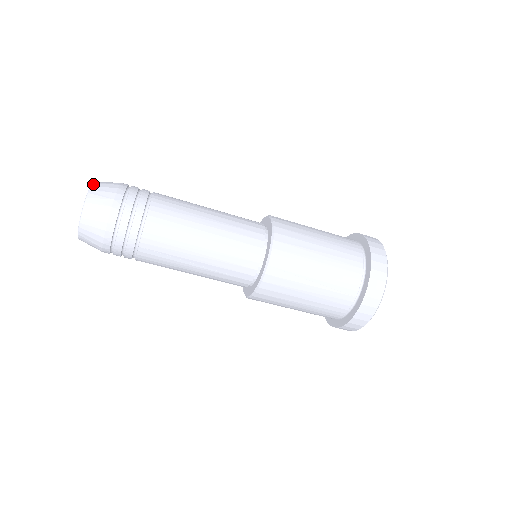
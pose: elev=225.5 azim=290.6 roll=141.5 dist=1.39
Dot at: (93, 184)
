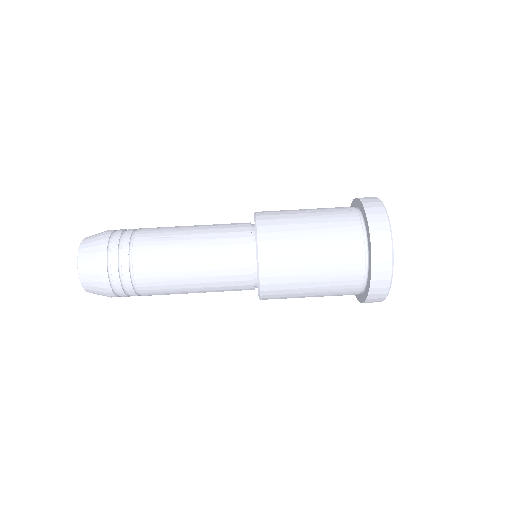
Dot at: occluded
